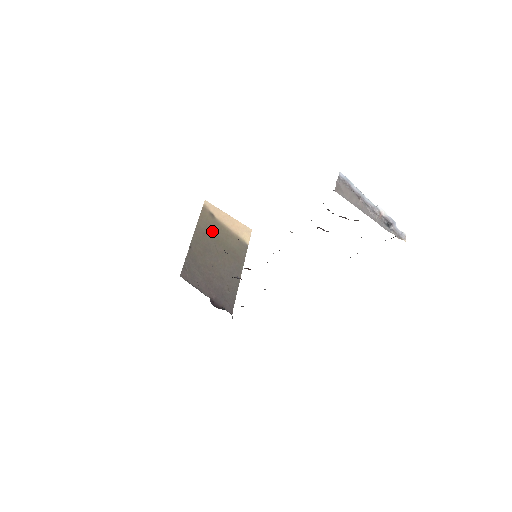
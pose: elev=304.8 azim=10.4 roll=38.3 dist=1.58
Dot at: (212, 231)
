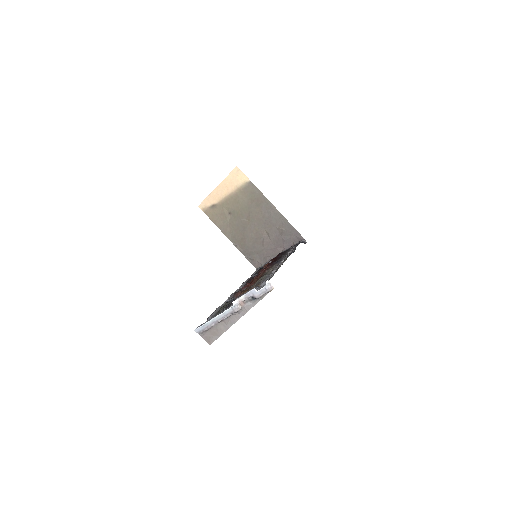
Dot at: (227, 215)
